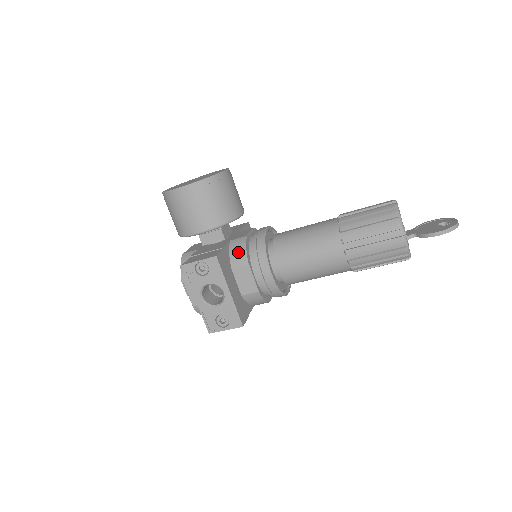
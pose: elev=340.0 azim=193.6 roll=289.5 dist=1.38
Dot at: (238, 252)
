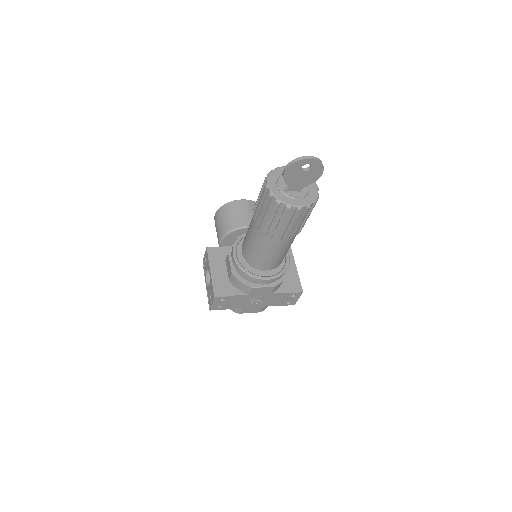
Dot at: occluded
